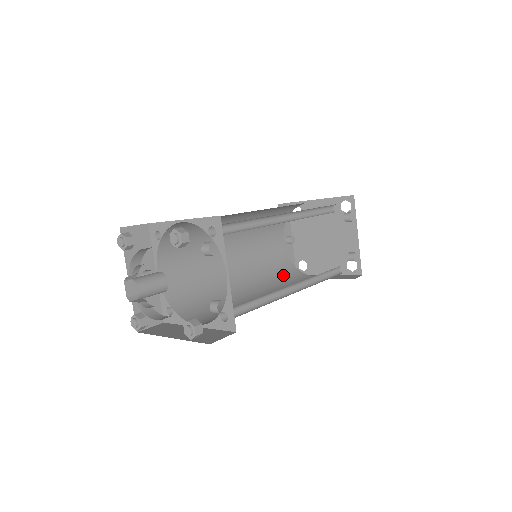
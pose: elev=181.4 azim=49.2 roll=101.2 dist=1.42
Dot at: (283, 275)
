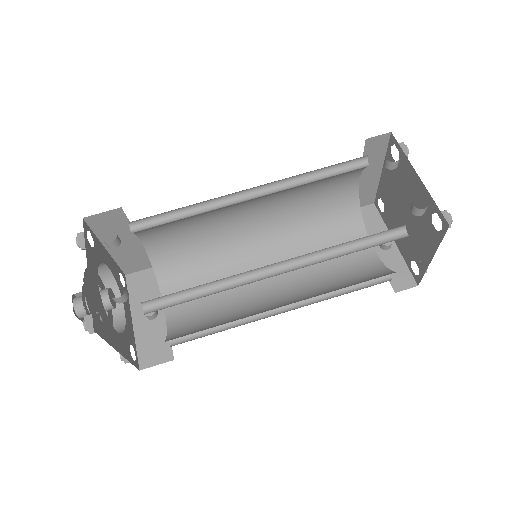
Dot at: (356, 282)
